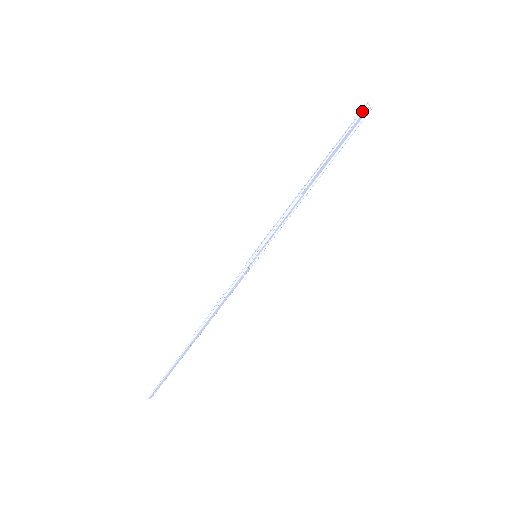
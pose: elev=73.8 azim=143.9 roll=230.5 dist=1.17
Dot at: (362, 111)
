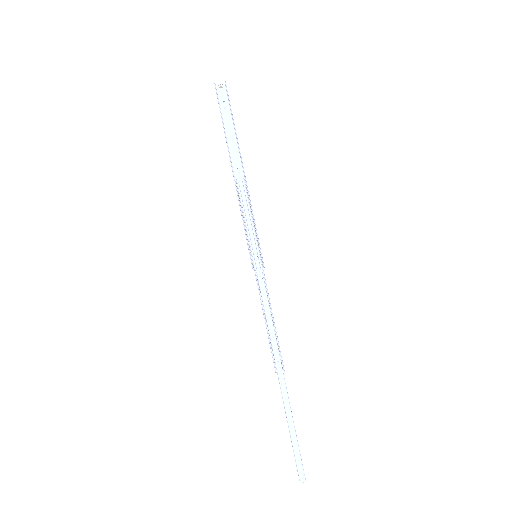
Dot at: (216, 93)
